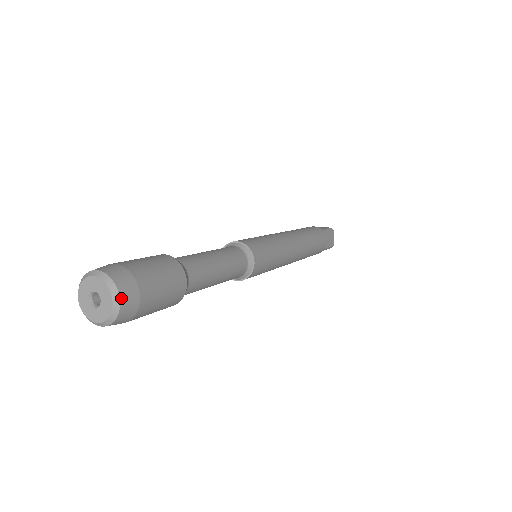
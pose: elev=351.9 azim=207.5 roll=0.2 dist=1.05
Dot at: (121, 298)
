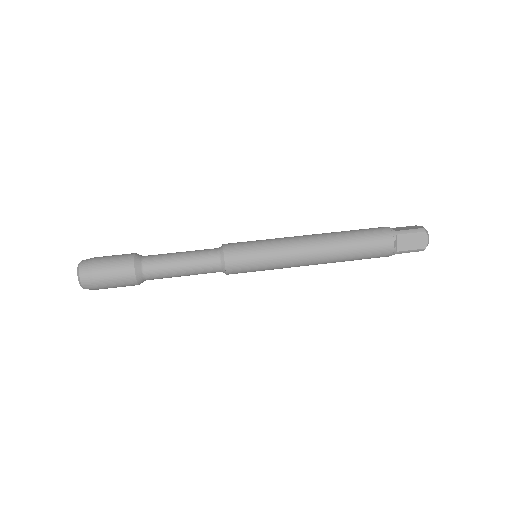
Dot at: occluded
